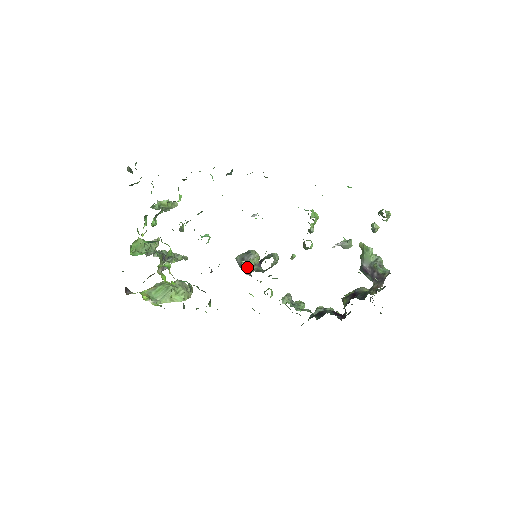
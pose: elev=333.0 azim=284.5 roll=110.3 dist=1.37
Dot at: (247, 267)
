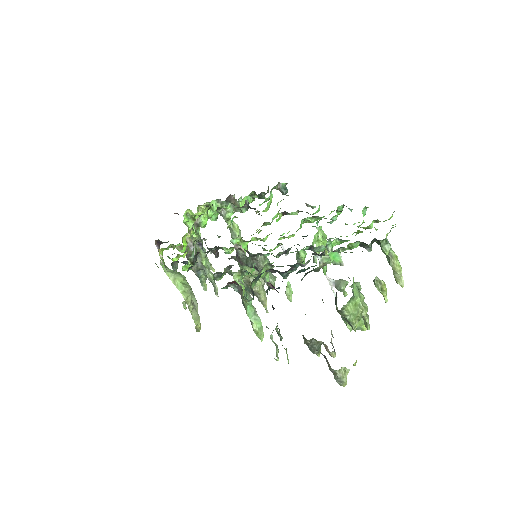
Dot at: (241, 254)
